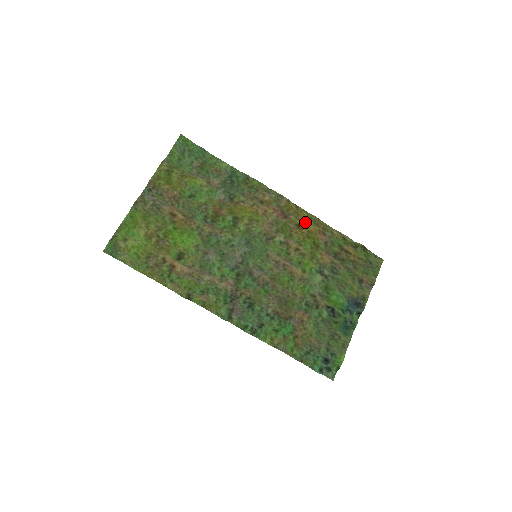
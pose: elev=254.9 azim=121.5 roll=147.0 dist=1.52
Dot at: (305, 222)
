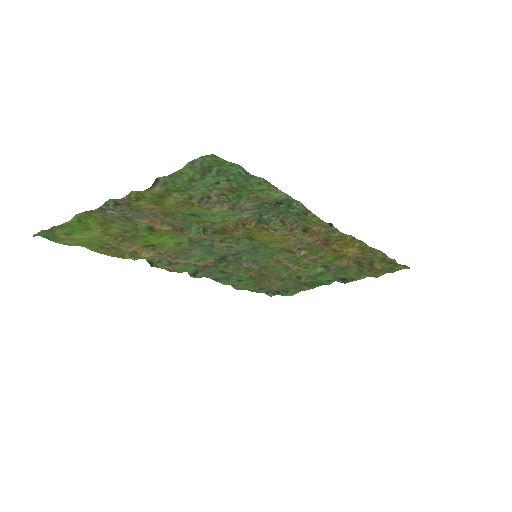
Dot at: (349, 248)
